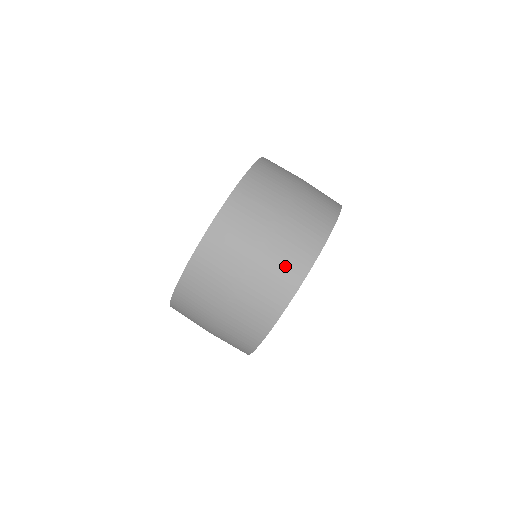
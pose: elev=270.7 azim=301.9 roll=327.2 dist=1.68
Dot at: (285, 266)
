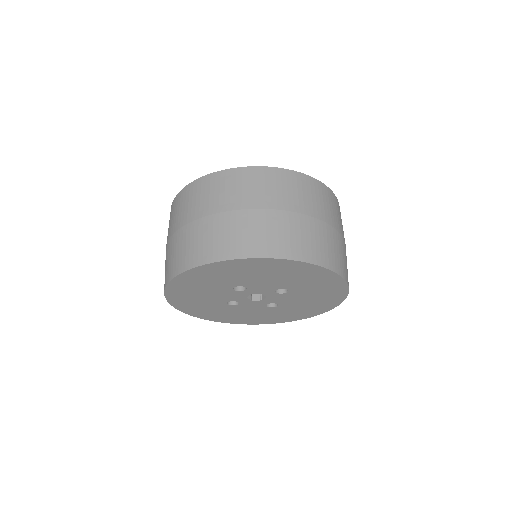
Dot at: (261, 236)
